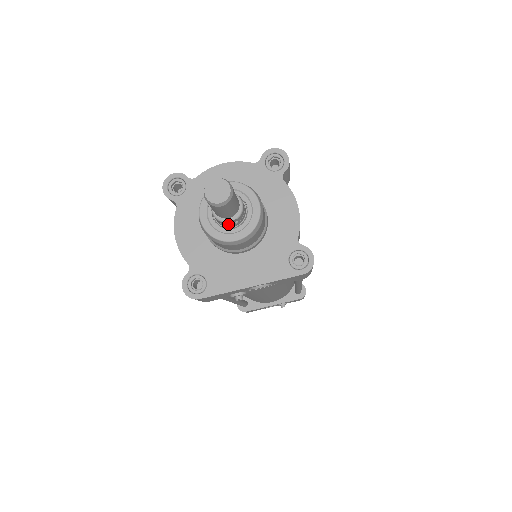
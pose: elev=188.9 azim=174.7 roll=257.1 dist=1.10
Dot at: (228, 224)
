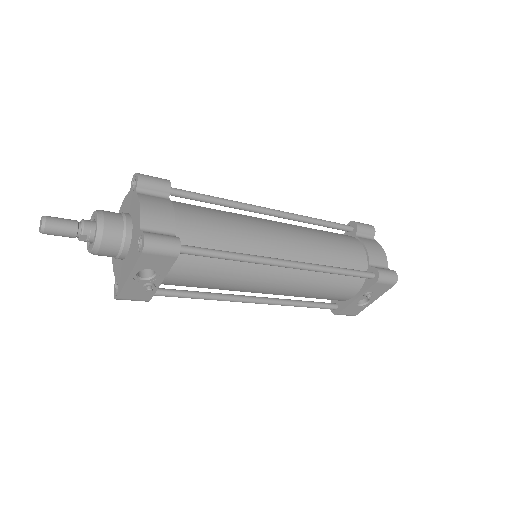
Dot at: (86, 240)
